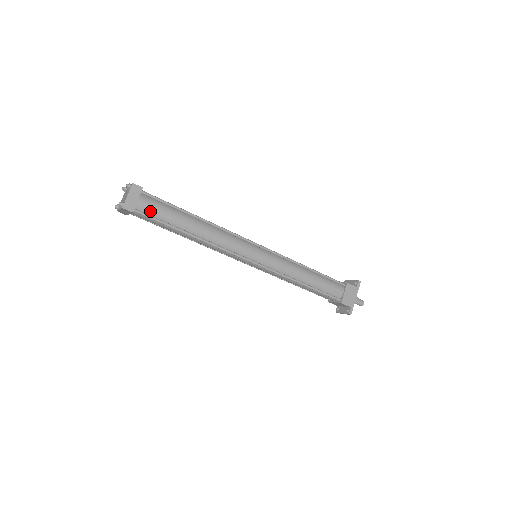
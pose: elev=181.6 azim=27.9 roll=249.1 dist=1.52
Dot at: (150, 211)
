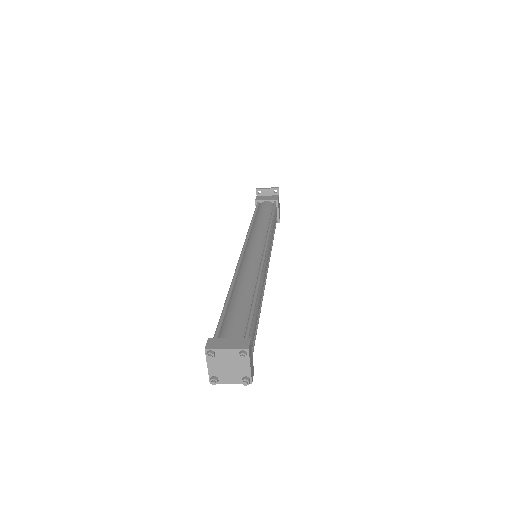
Dot at: (252, 347)
